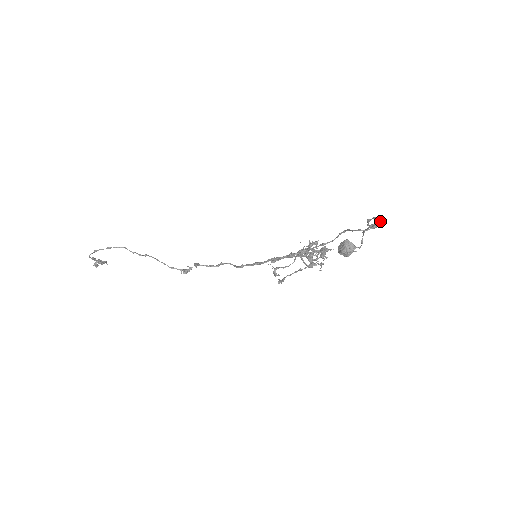
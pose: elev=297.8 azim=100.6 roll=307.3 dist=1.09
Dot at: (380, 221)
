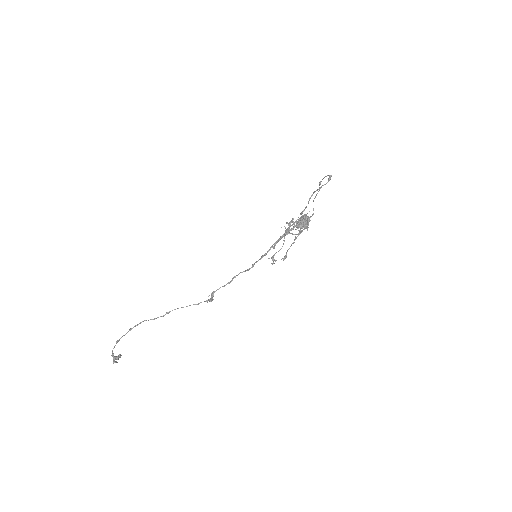
Dot at: (330, 175)
